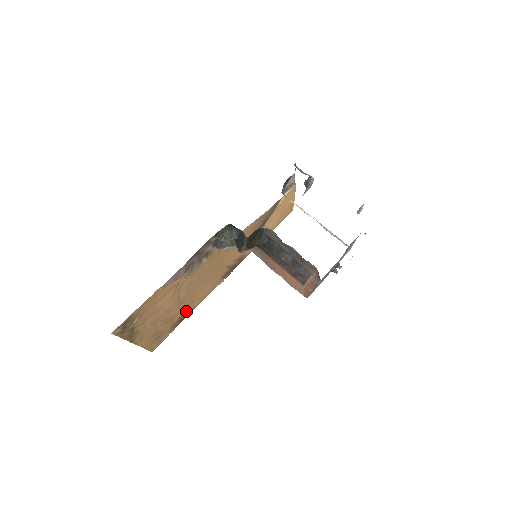
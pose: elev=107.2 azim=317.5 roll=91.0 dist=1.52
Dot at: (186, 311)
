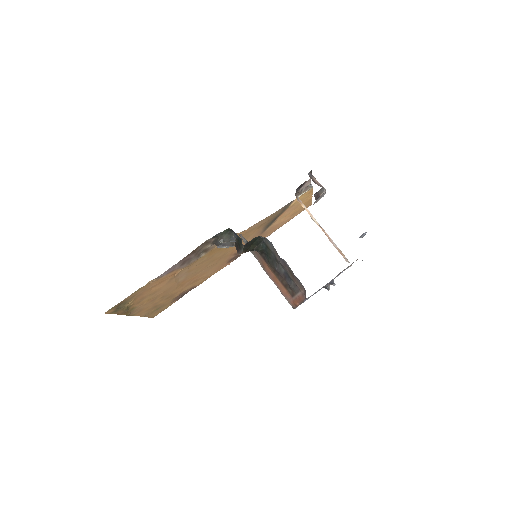
Dot at: (188, 288)
